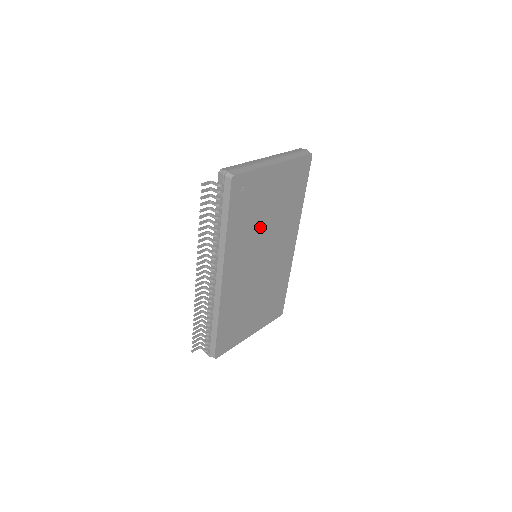
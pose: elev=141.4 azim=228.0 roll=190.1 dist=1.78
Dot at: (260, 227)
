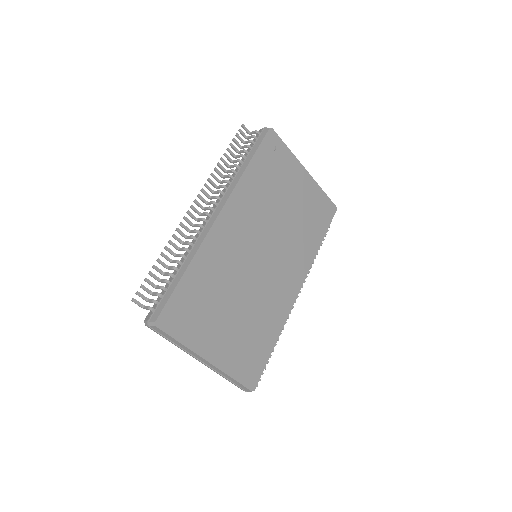
Dot at: (274, 213)
